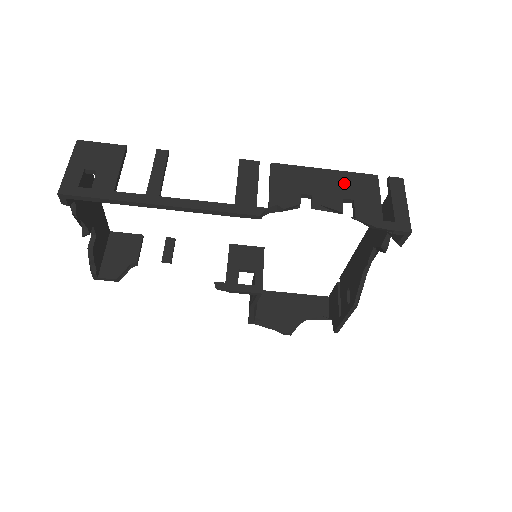
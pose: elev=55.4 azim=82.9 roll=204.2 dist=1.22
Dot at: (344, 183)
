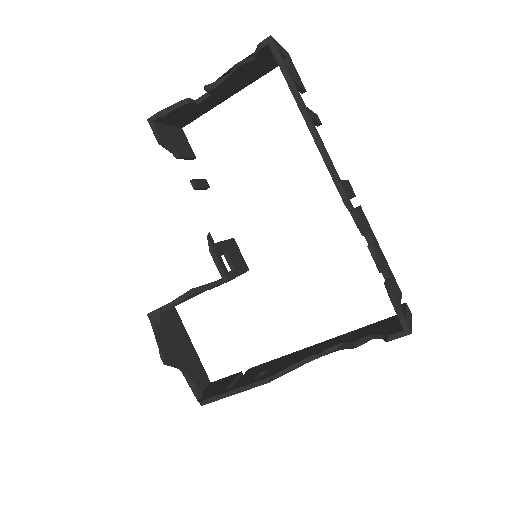
Dot at: (388, 267)
